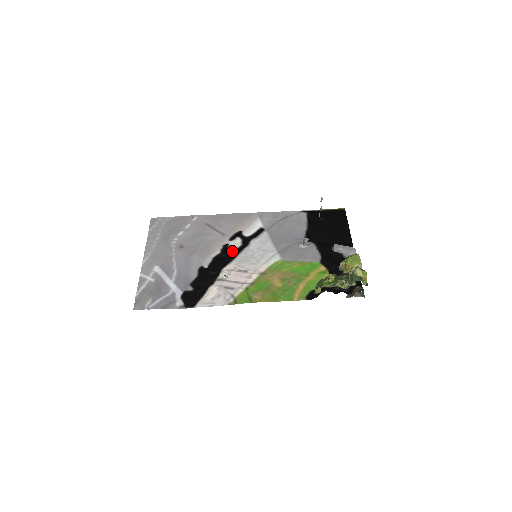
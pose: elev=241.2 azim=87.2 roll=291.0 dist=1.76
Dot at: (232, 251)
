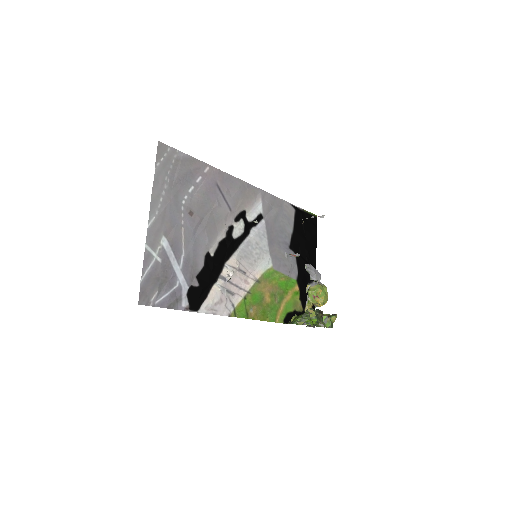
Dot at: (236, 238)
